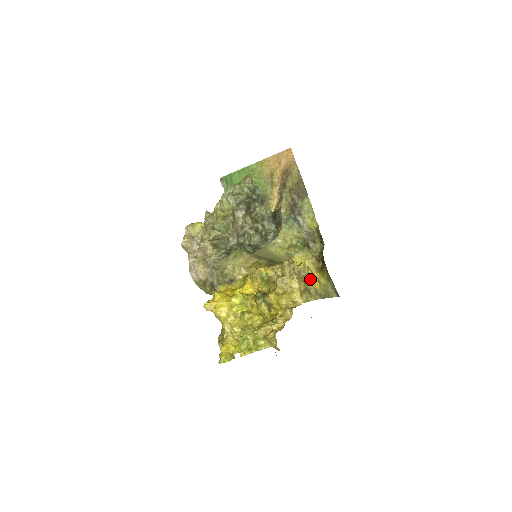
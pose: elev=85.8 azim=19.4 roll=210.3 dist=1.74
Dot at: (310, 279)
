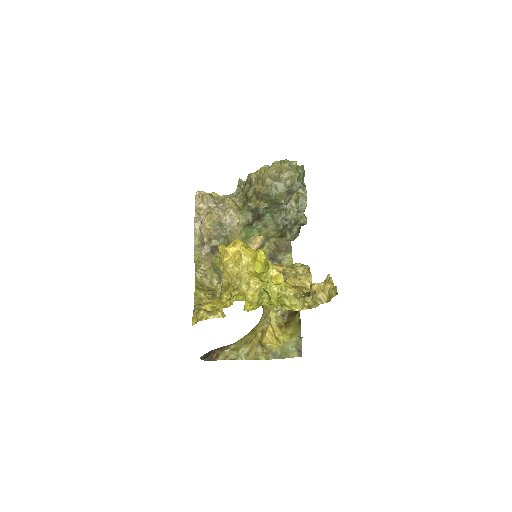
Dot at: (267, 334)
